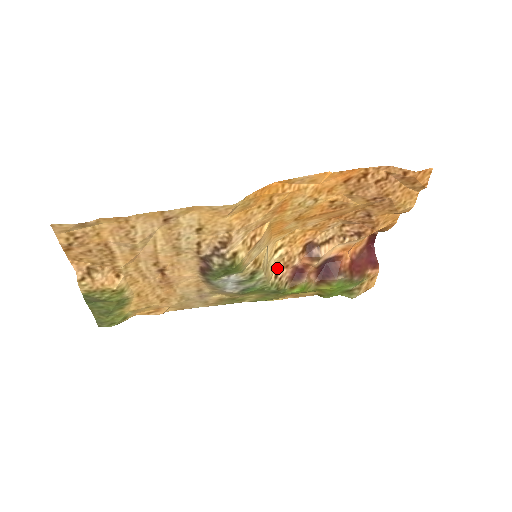
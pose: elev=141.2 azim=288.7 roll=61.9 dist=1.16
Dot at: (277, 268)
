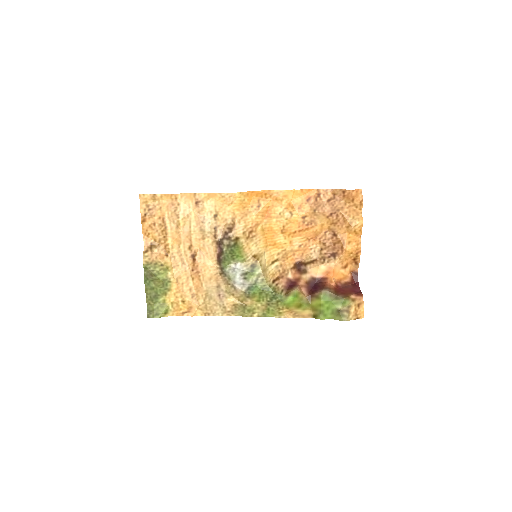
Dot at: (275, 277)
